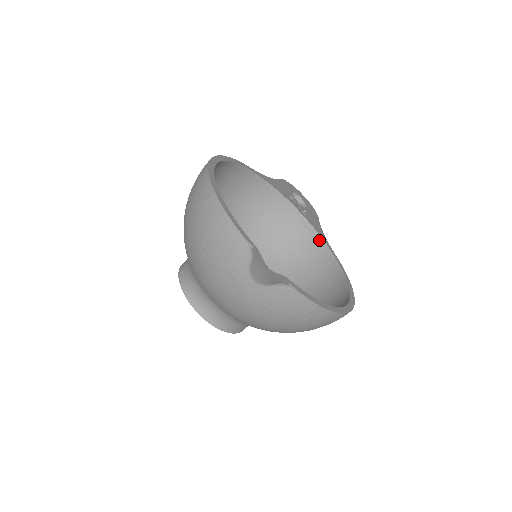
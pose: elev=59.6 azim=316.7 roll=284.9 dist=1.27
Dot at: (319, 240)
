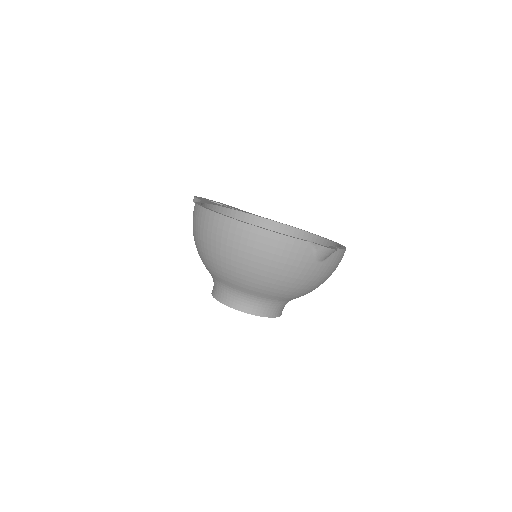
Dot at: (260, 219)
